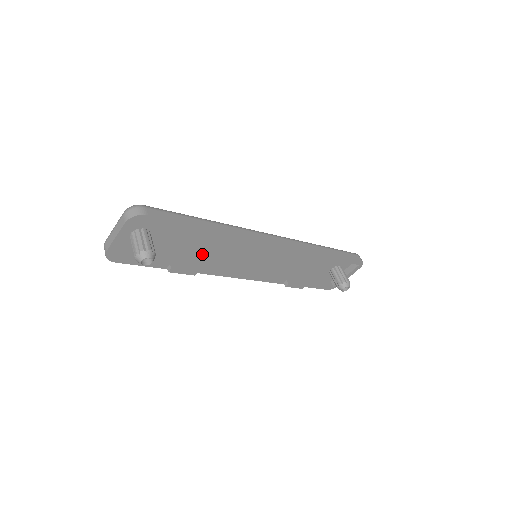
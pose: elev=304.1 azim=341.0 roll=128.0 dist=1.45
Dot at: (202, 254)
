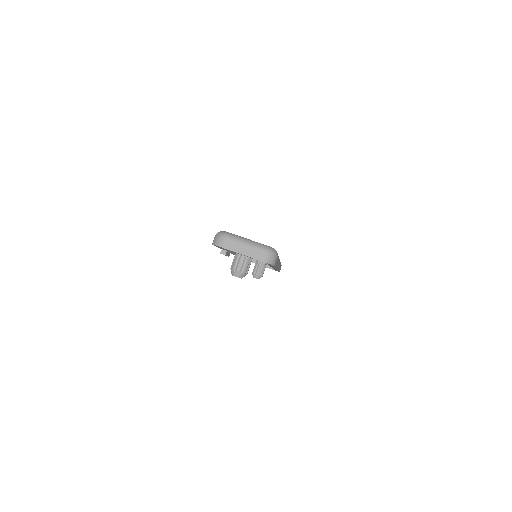
Dot at: occluded
